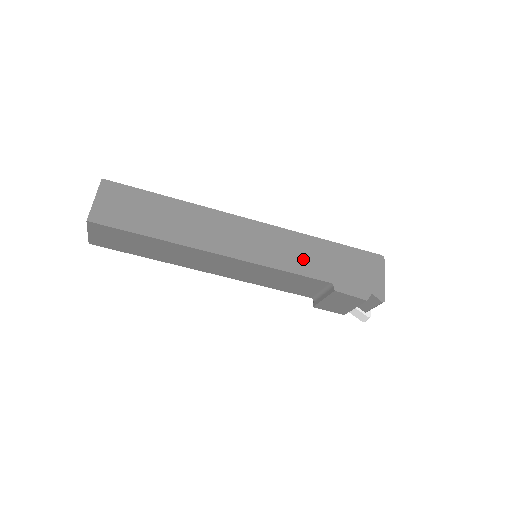
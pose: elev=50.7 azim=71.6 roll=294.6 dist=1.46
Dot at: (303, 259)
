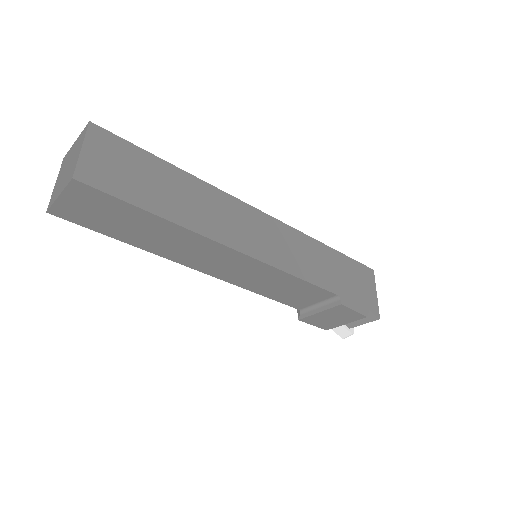
Dot at: (312, 265)
